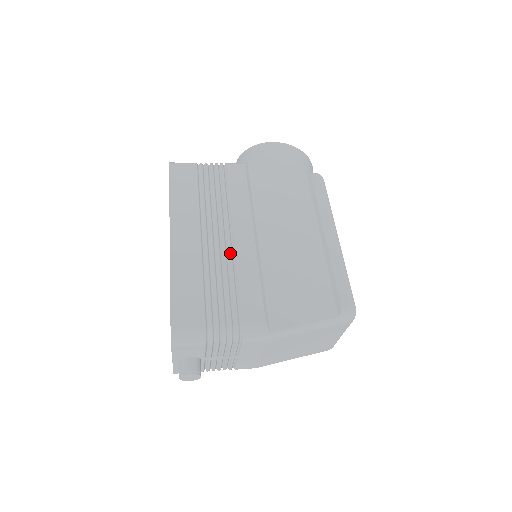
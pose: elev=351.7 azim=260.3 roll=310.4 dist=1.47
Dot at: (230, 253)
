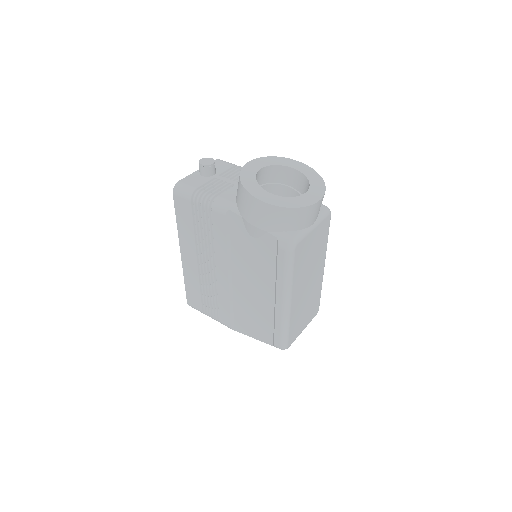
Dot at: (213, 281)
